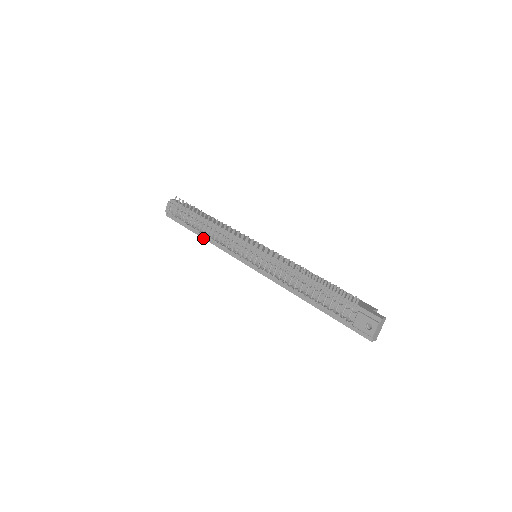
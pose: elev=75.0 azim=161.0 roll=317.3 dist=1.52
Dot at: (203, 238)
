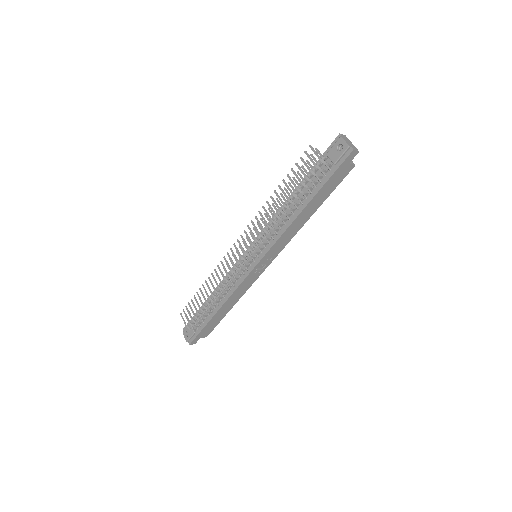
Dot at: (220, 308)
